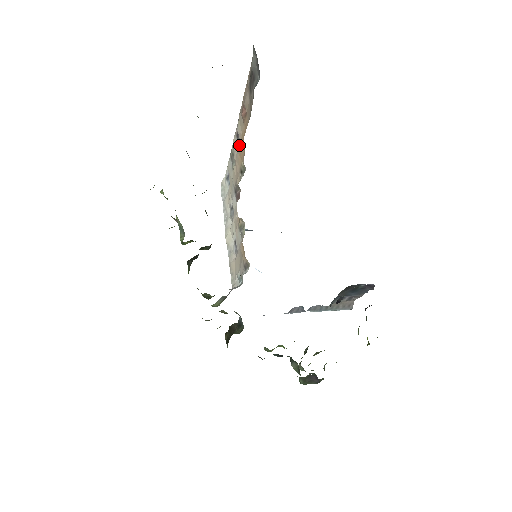
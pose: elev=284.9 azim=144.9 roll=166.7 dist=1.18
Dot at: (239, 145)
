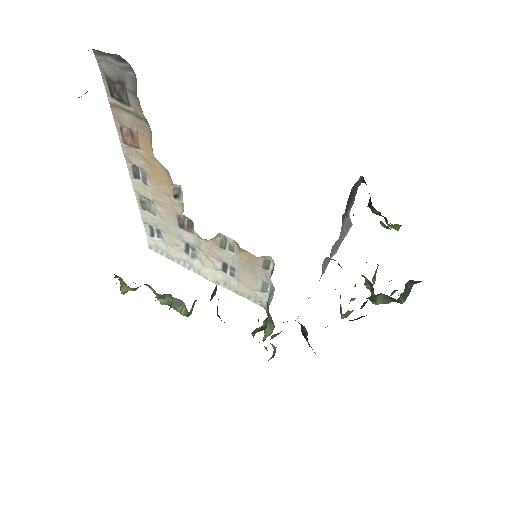
Dot at: (149, 177)
